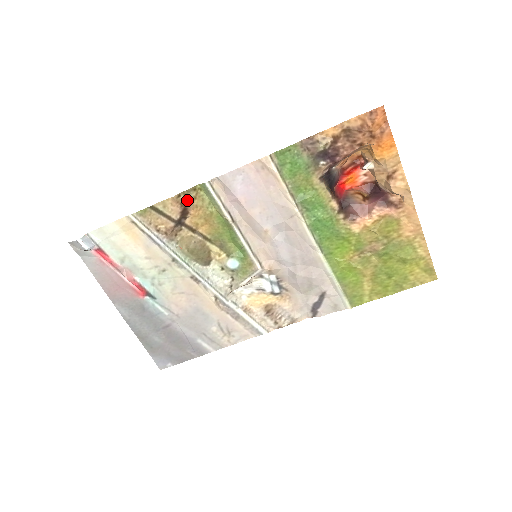
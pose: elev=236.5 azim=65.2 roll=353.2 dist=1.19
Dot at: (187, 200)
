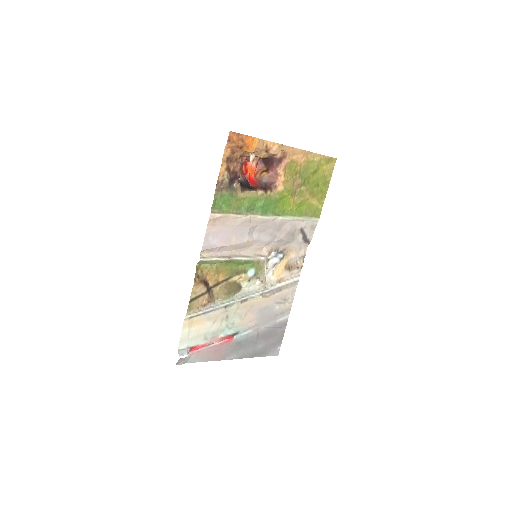
Dot at: (200, 277)
